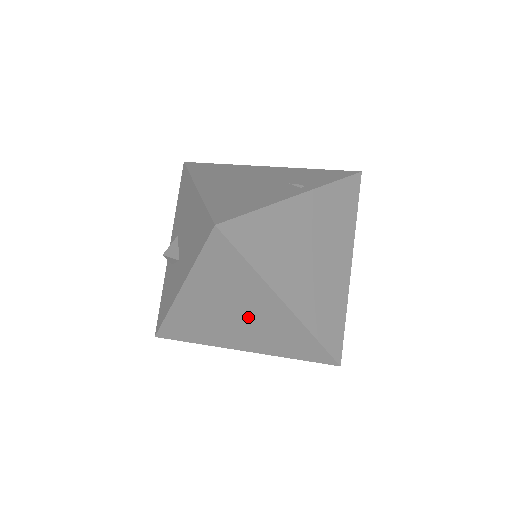
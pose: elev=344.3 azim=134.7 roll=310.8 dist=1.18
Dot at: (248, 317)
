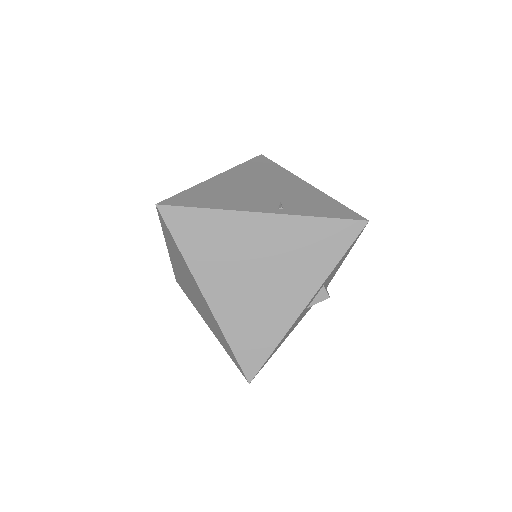
Dot at: (197, 296)
